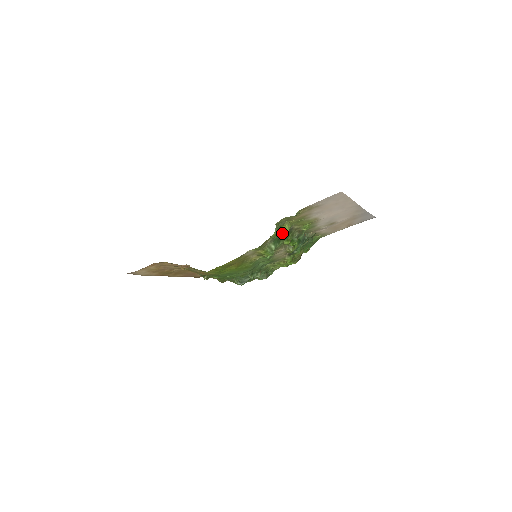
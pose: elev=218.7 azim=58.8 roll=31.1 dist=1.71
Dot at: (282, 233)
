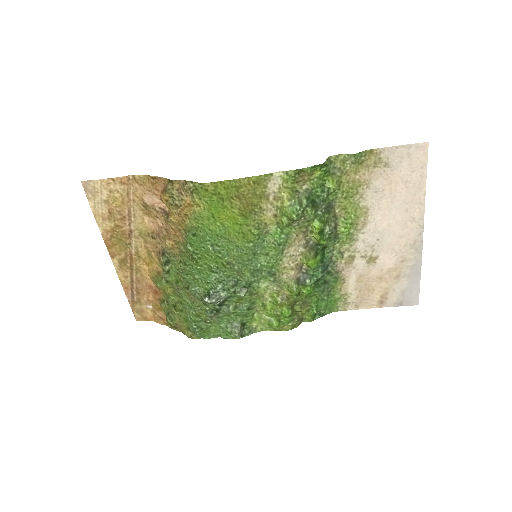
Dot at: (323, 191)
